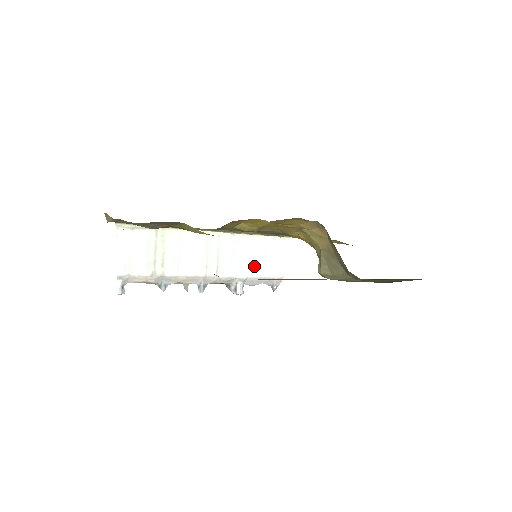
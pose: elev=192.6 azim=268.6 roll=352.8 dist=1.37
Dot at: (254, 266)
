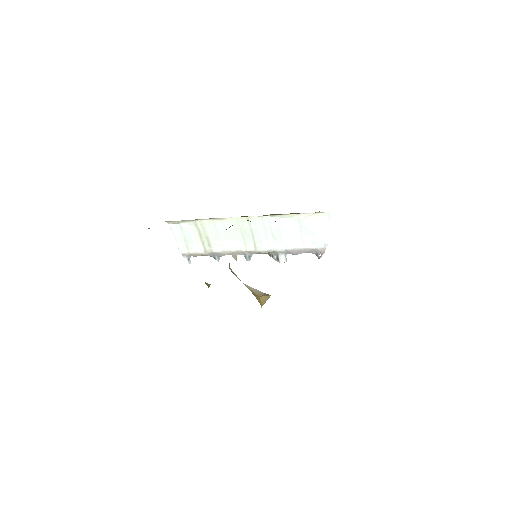
Dot at: (290, 241)
